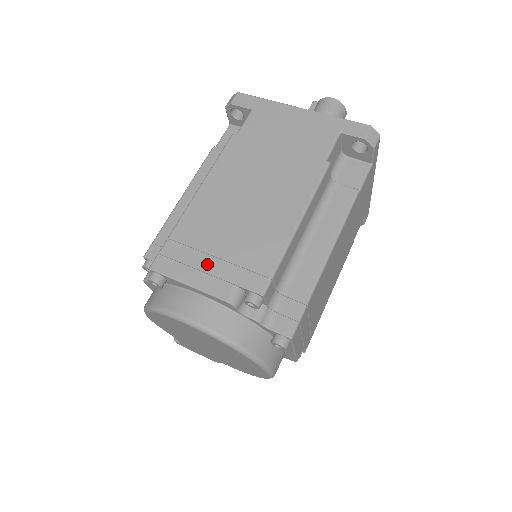
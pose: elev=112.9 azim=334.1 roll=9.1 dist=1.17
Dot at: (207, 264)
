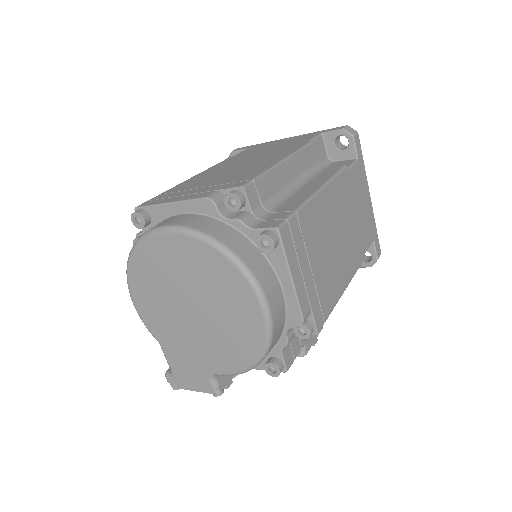
Dot at: (191, 192)
